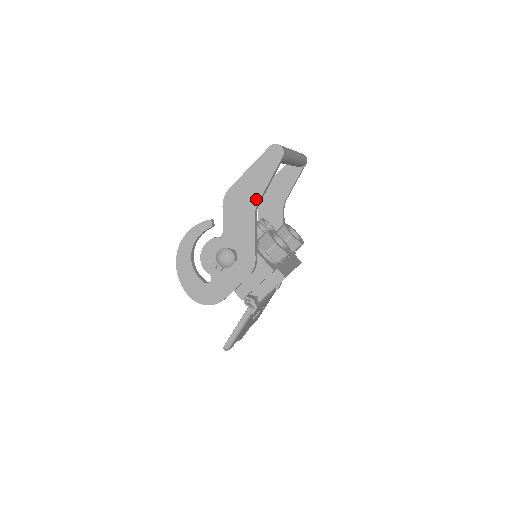
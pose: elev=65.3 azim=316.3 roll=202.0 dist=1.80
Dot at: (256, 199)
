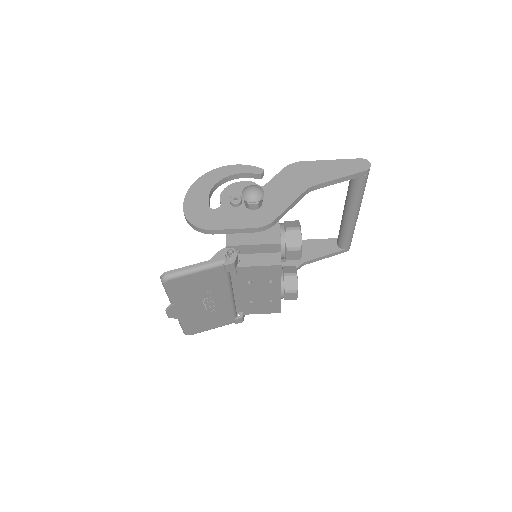
Dot at: (318, 181)
